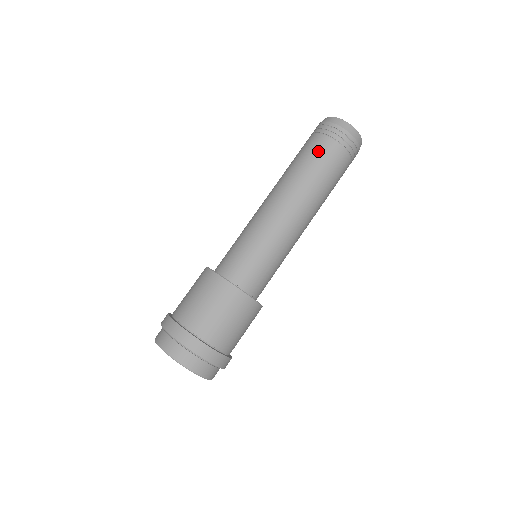
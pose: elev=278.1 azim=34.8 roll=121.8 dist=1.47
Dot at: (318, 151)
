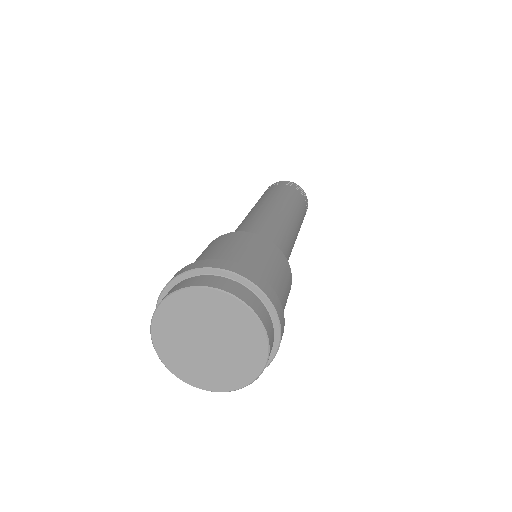
Dot at: (286, 189)
